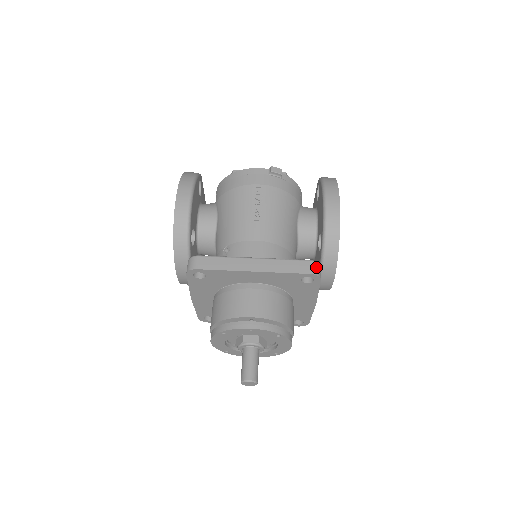
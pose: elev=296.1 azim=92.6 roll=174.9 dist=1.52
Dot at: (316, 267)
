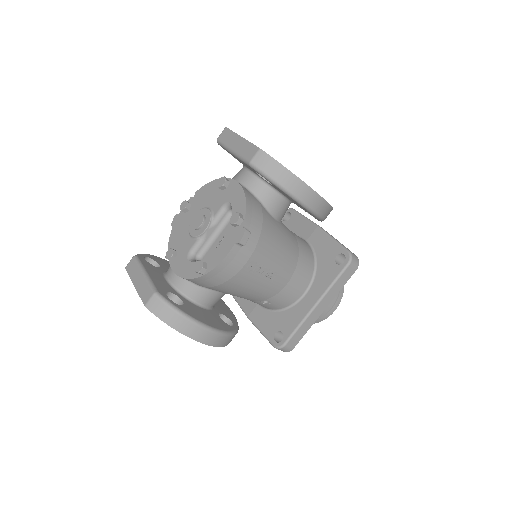
Dot at: (355, 262)
